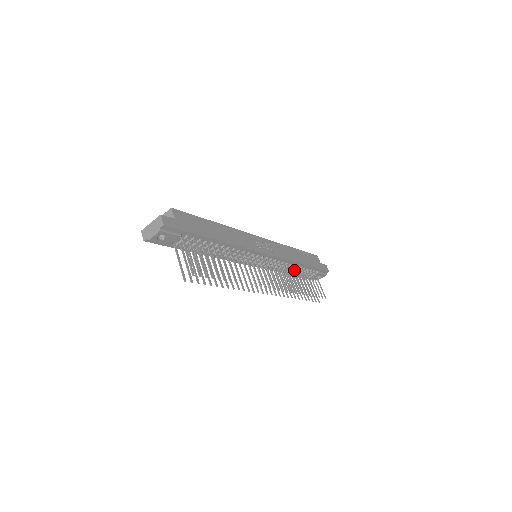
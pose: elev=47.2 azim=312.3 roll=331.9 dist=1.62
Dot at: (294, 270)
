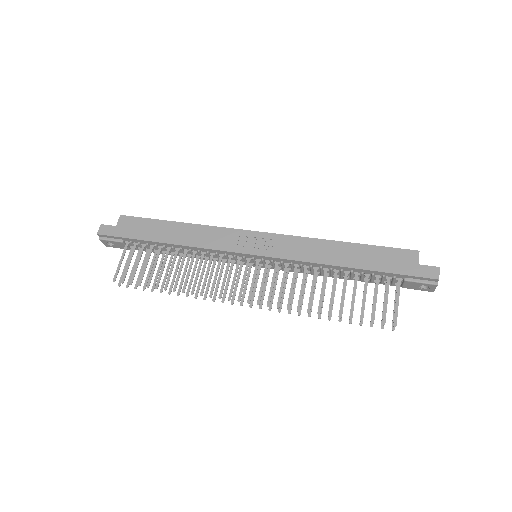
Dot at: (349, 274)
